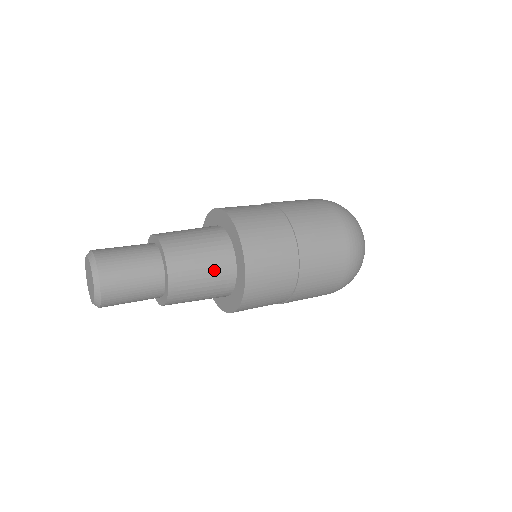
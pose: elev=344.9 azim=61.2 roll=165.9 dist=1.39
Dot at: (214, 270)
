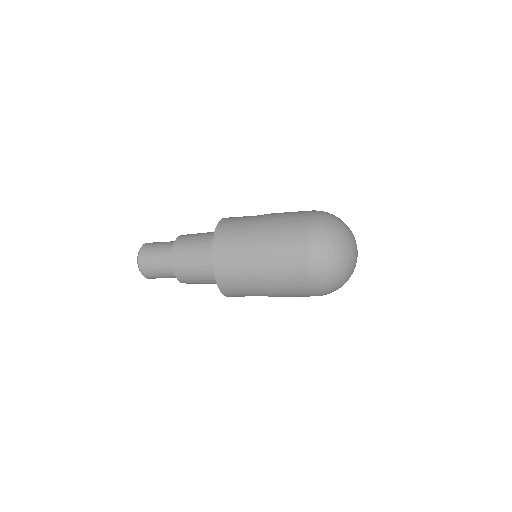
Dot at: (202, 261)
